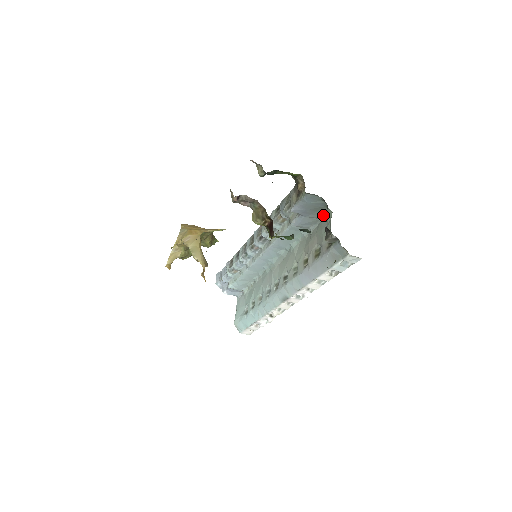
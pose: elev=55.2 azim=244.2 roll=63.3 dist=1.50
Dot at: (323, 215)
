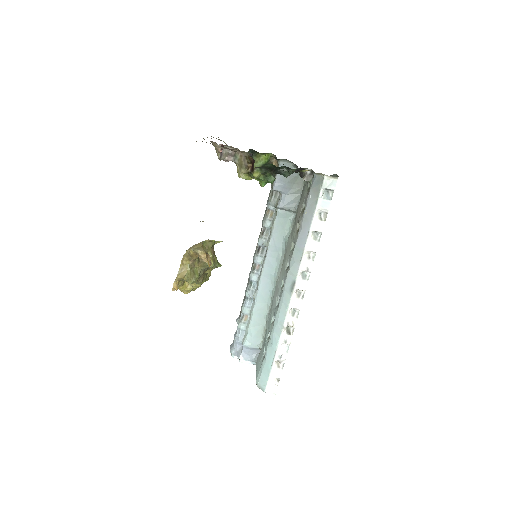
Dot at: (301, 188)
